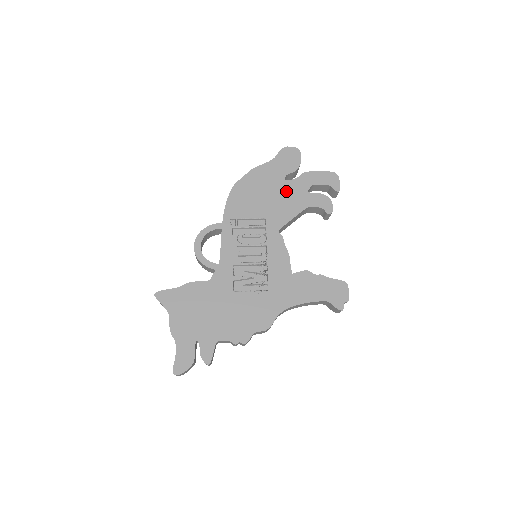
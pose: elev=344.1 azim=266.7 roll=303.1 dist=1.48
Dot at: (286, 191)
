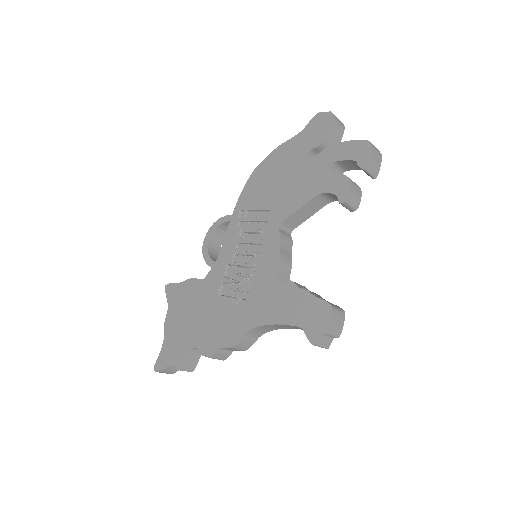
Dot at: (302, 173)
